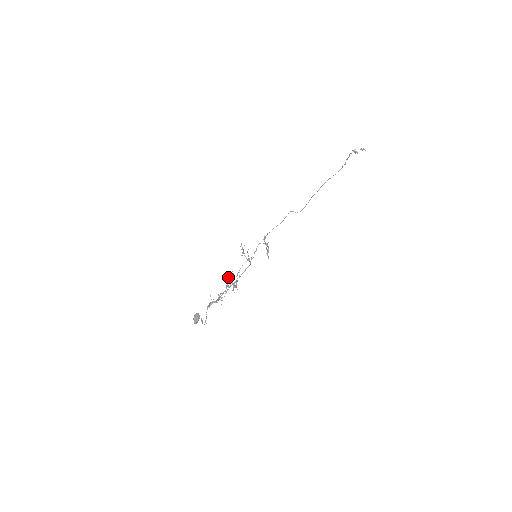
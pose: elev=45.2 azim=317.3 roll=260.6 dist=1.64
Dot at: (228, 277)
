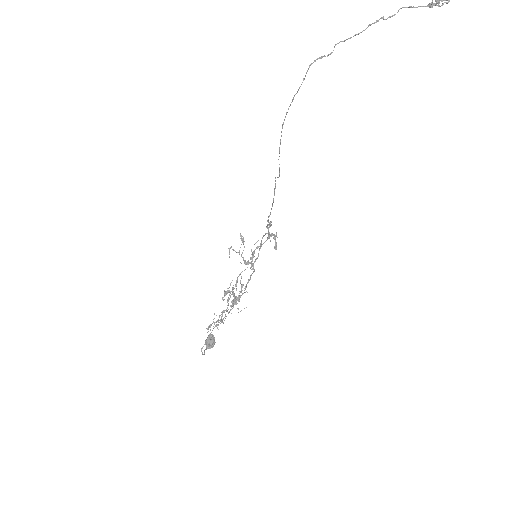
Dot at: occluded
